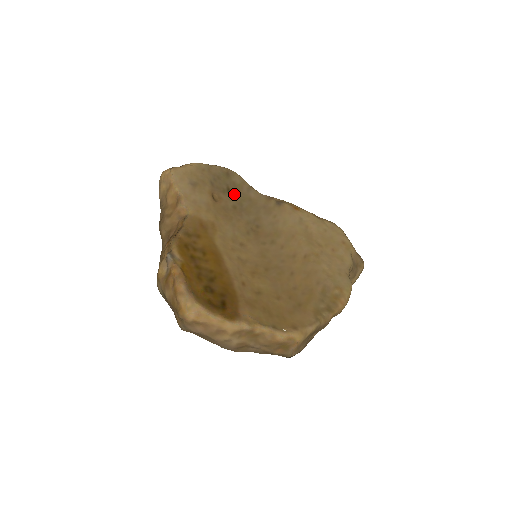
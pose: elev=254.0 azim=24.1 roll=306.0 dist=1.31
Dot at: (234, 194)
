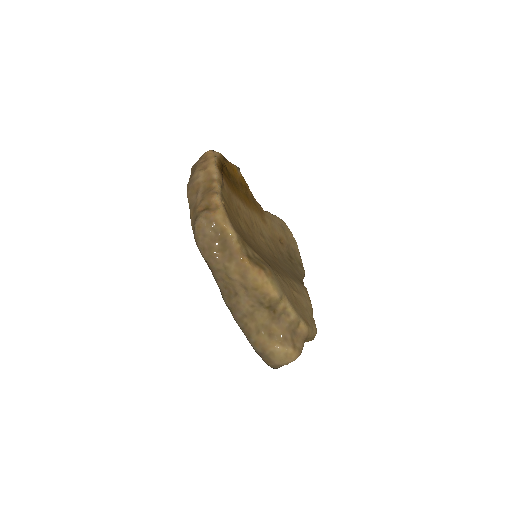
Dot at: (290, 260)
